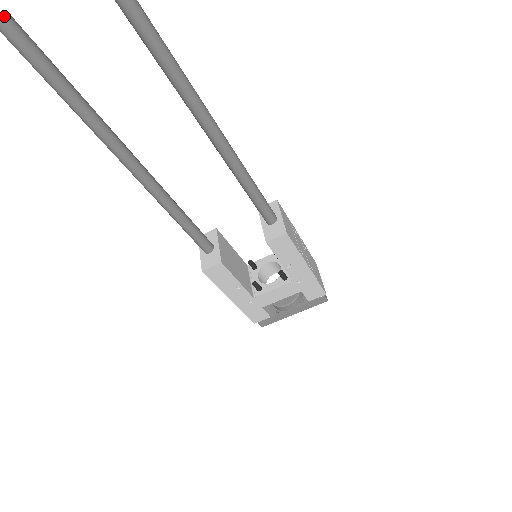
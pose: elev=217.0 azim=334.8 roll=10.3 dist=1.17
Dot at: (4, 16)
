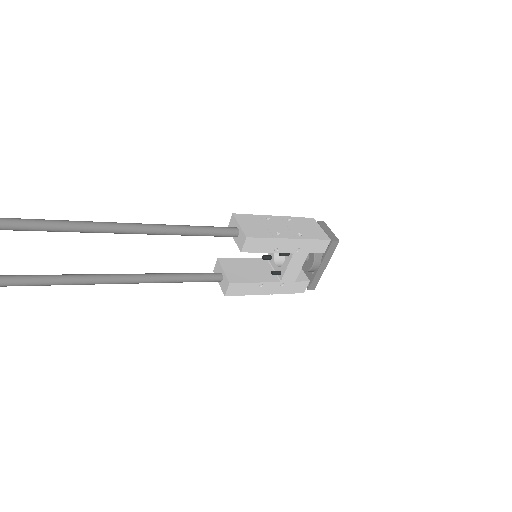
Dot at: out of frame
